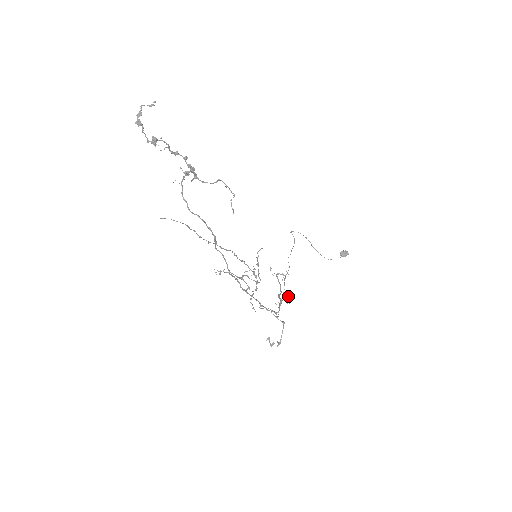
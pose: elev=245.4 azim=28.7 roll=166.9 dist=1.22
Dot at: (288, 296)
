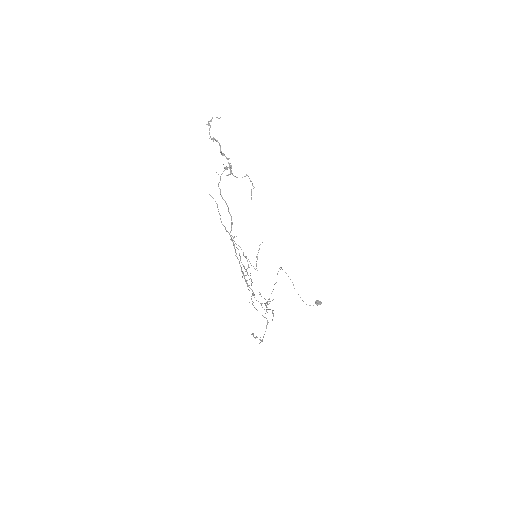
Dot at: (273, 310)
